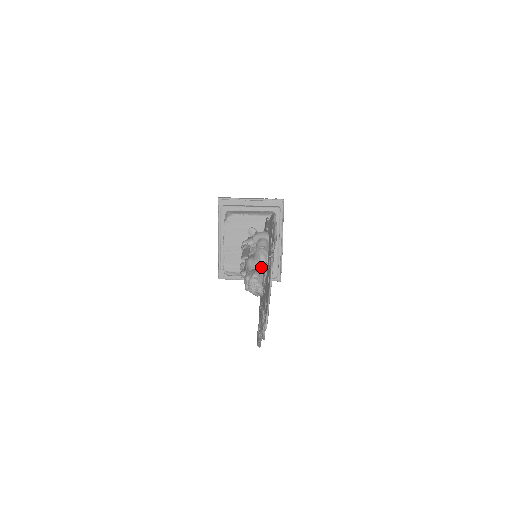
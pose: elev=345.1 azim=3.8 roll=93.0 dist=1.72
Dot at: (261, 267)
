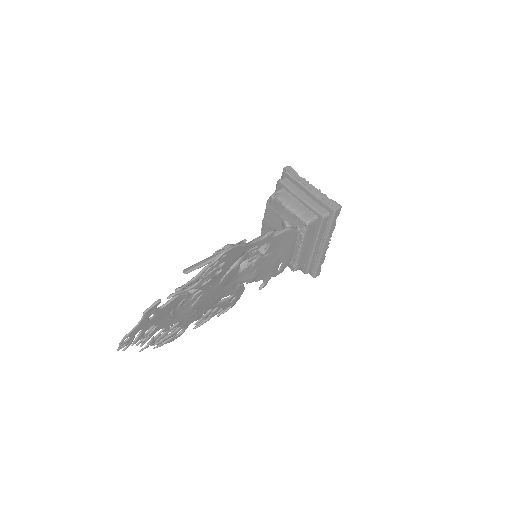
Dot at: occluded
